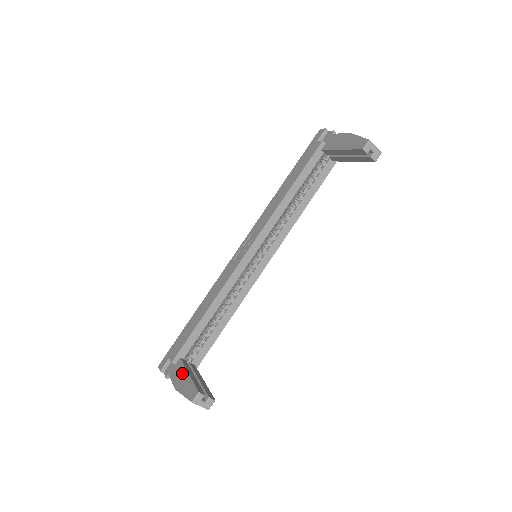
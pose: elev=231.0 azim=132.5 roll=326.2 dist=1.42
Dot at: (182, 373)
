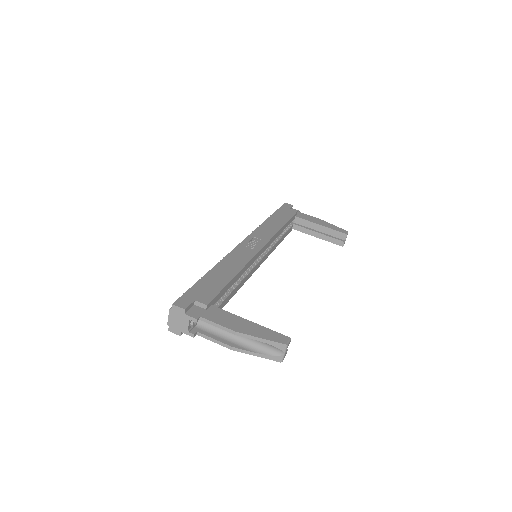
Dot at: (236, 319)
